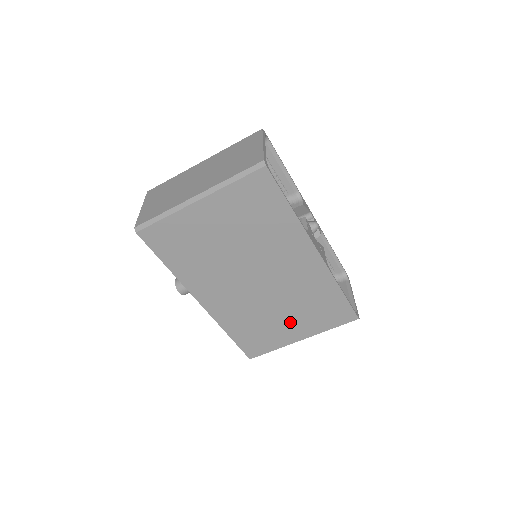
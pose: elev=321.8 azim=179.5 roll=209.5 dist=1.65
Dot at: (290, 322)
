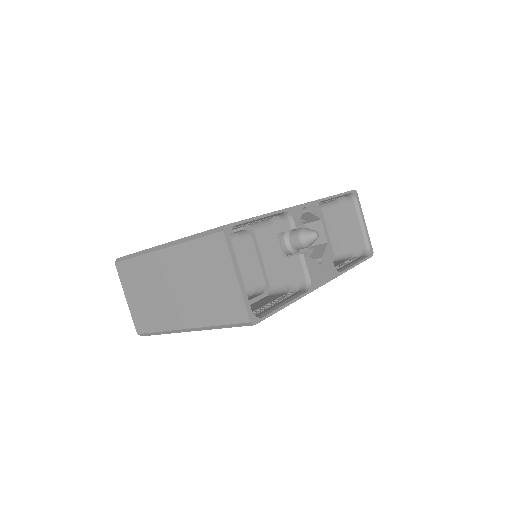
Dot at: occluded
